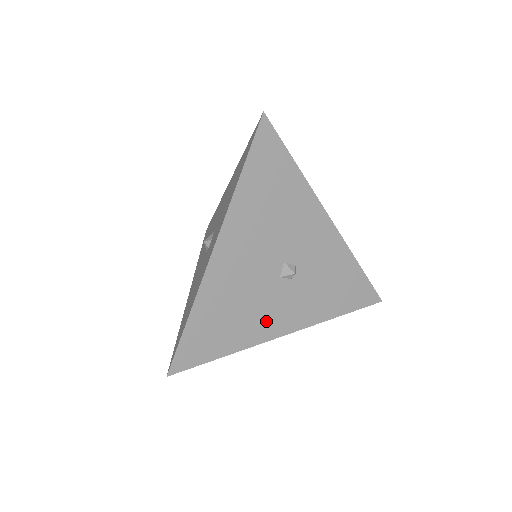
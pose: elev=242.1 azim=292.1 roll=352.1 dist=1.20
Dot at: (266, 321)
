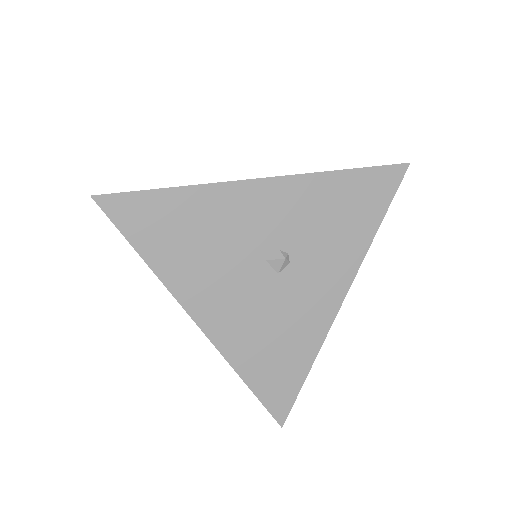
Dot at: (311, 313)
